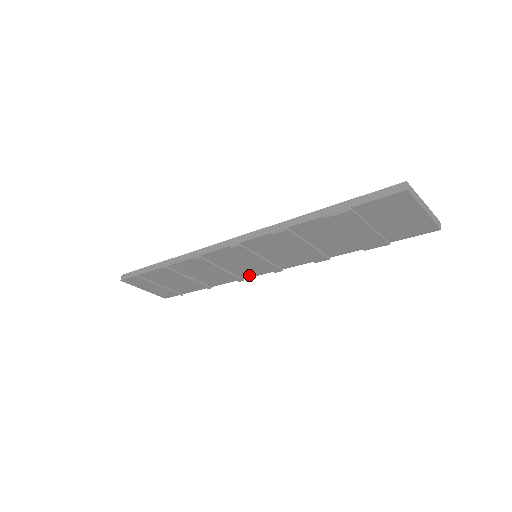
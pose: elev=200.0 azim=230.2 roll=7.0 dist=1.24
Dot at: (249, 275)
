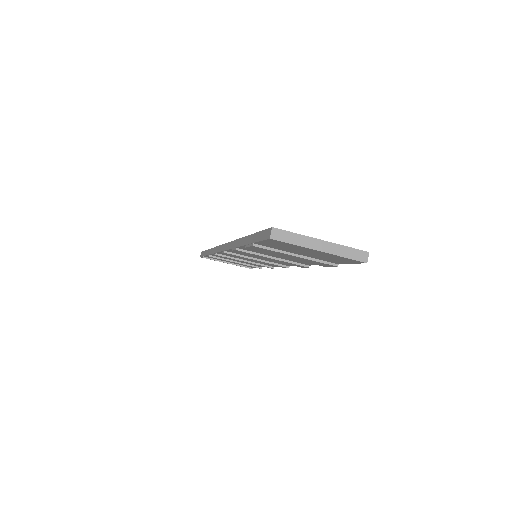
Dot at: (273, 265)
